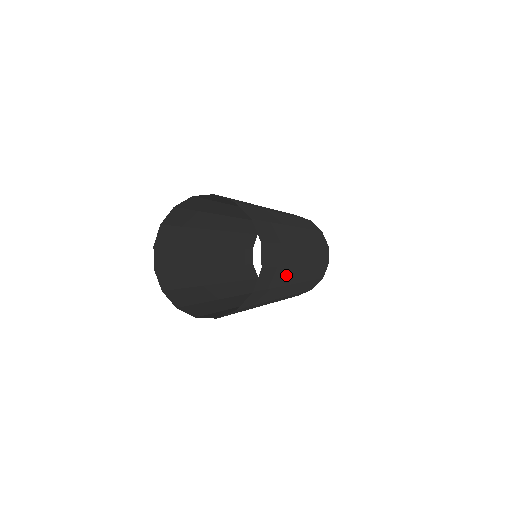
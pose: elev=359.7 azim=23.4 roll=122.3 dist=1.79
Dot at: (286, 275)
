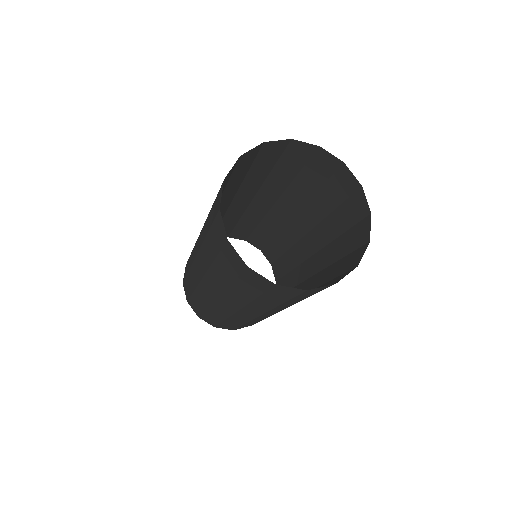
Dot at: (287, 304)
